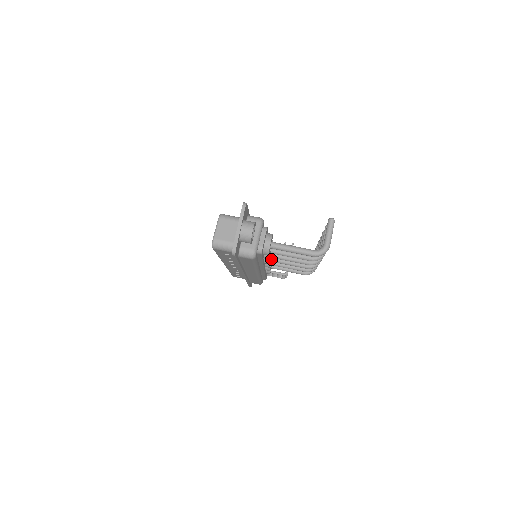
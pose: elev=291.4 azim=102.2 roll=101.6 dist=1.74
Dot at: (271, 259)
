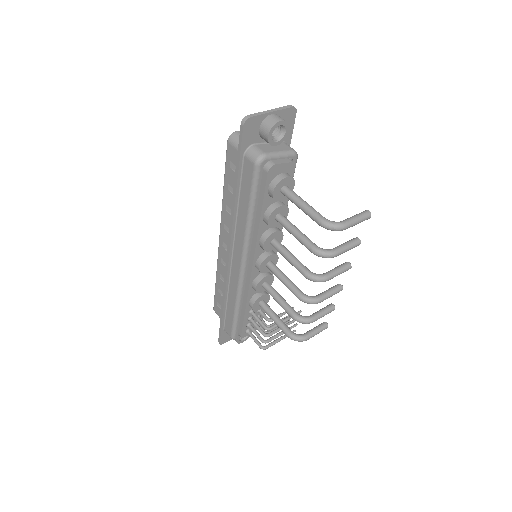
Dot at: (268, 261)
